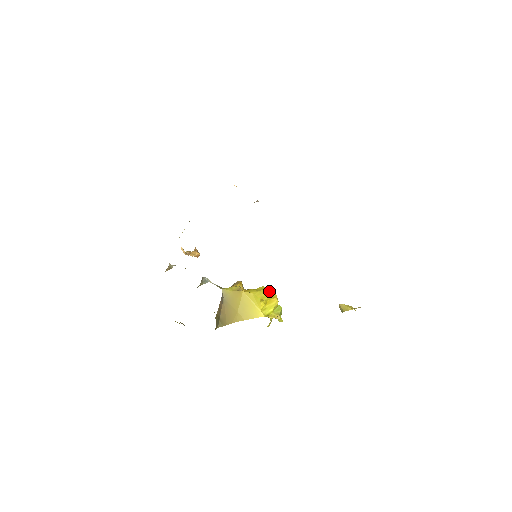
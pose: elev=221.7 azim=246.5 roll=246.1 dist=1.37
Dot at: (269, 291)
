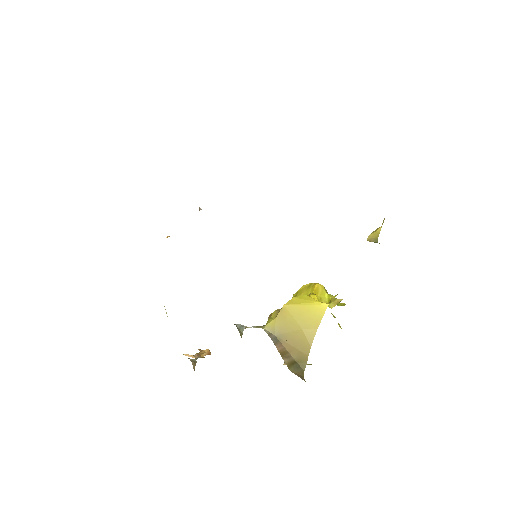
Dot at: (303, 288)
